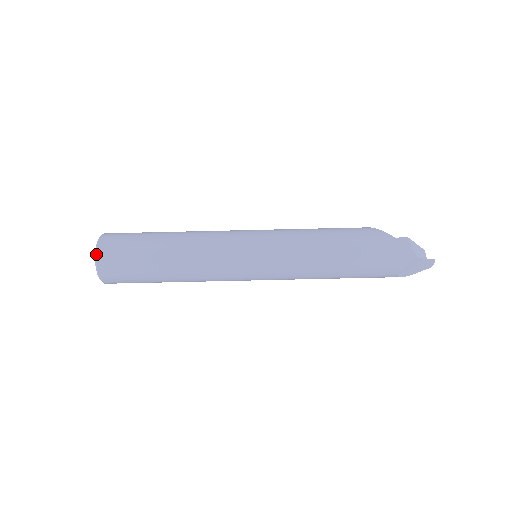
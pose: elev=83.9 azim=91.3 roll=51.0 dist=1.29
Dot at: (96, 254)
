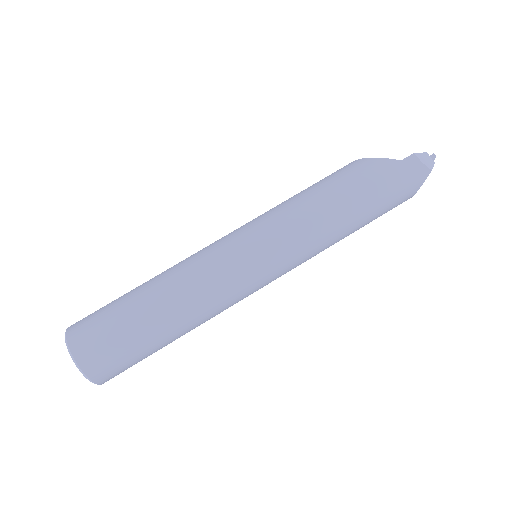
Dot at: (79, 367)
